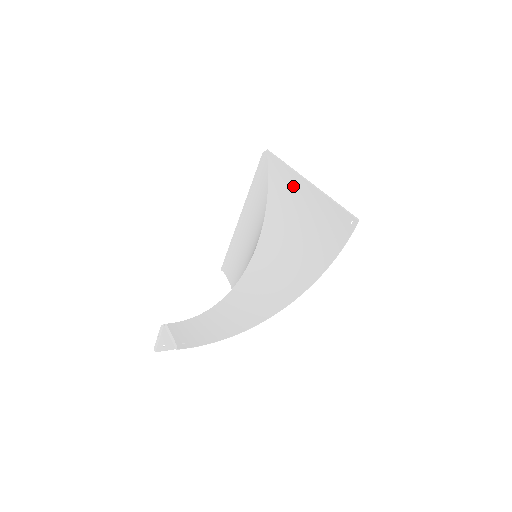
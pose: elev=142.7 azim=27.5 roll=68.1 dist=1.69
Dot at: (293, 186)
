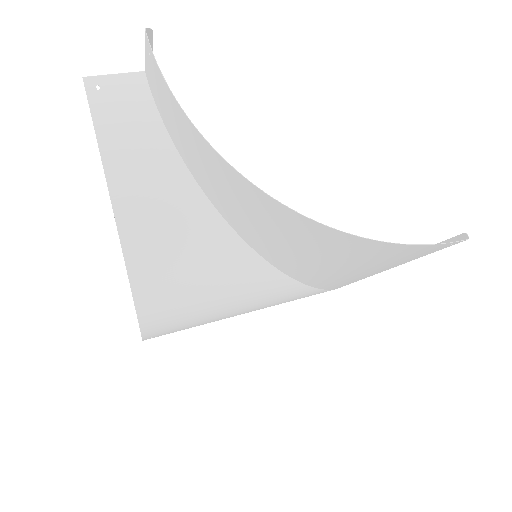
Dot at: (357, 277)
